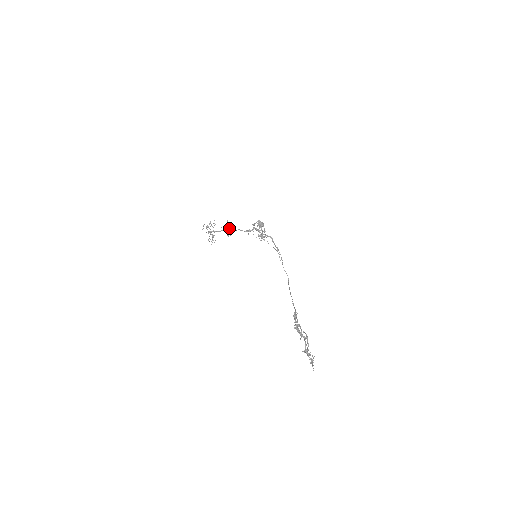
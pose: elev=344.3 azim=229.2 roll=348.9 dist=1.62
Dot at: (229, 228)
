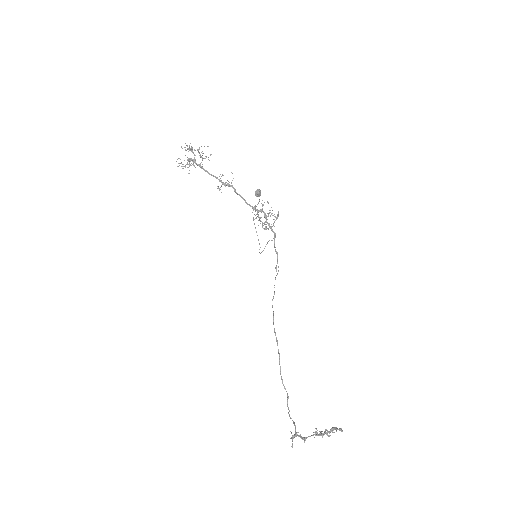
Dot at: (228, 183)
